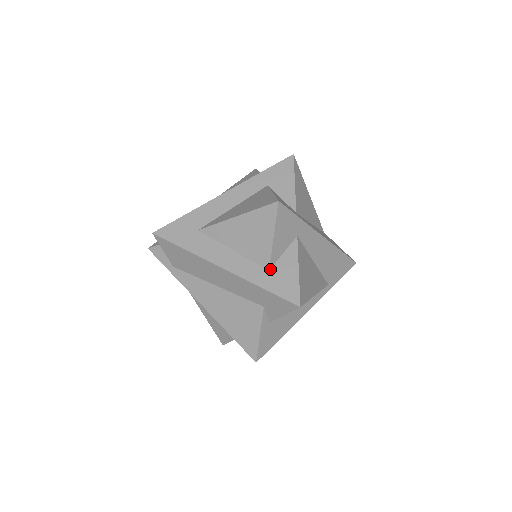
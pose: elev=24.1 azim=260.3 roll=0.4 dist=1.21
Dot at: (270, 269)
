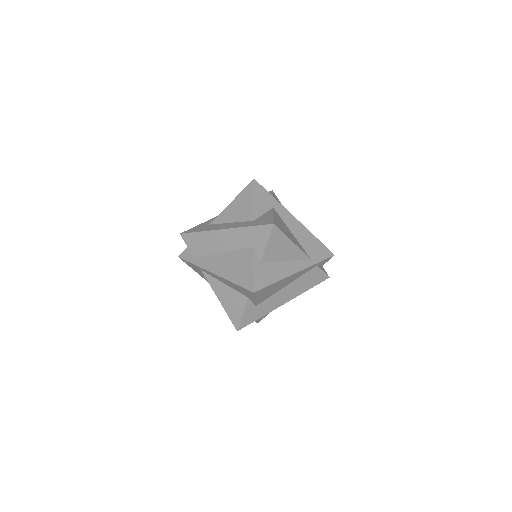
Dot at: (255, 220)
